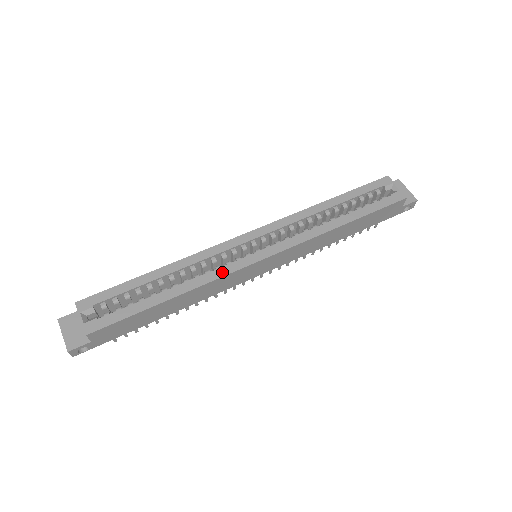
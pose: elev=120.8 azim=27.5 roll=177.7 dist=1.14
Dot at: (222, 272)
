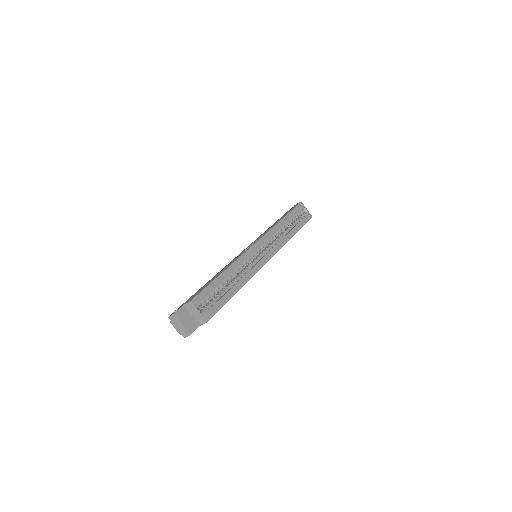
Dot at: (255, 270)
